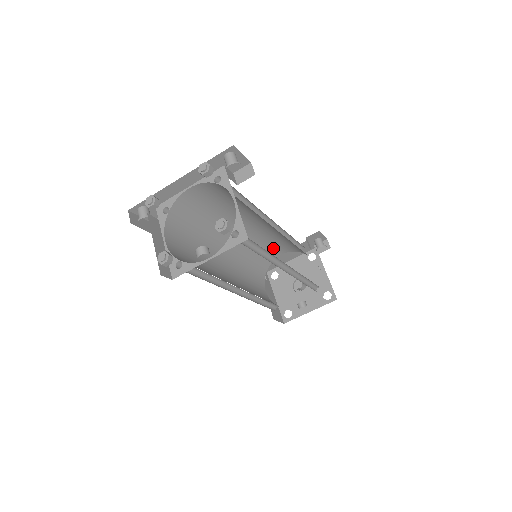
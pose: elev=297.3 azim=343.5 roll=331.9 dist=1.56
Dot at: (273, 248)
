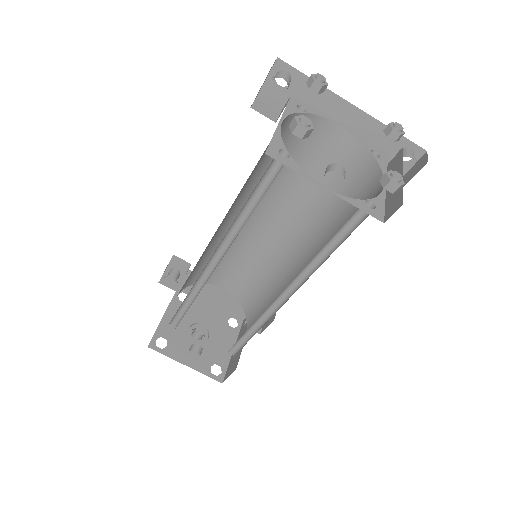
Dot at: (233, 273)
